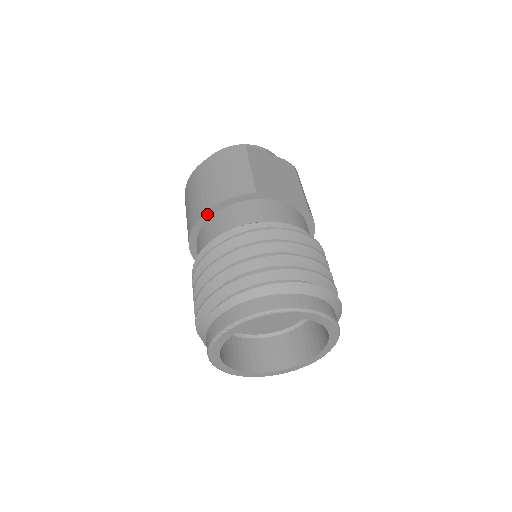
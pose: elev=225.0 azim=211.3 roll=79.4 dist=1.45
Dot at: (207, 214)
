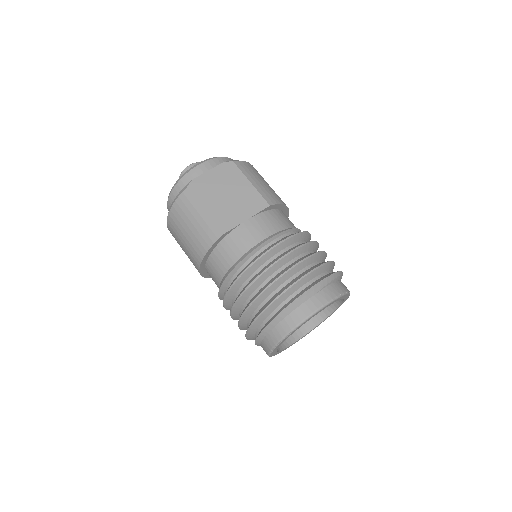
Dot at: (202, 265)
